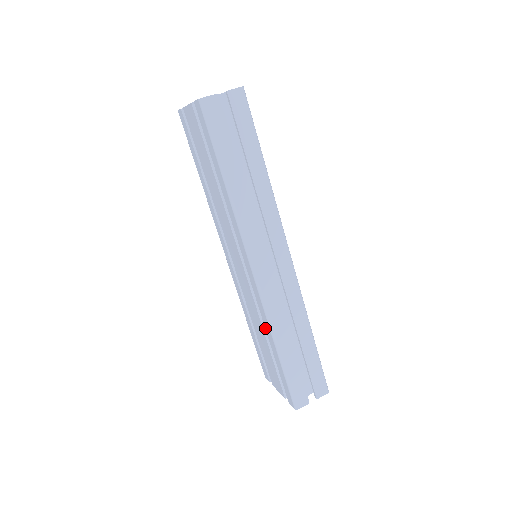
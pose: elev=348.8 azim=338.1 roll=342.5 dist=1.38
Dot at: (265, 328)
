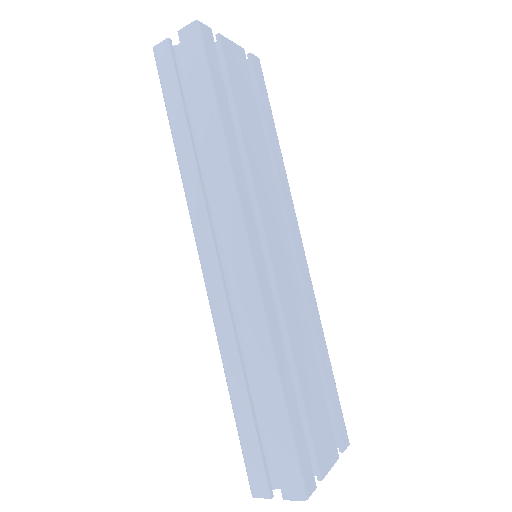
Dot at: occluded
